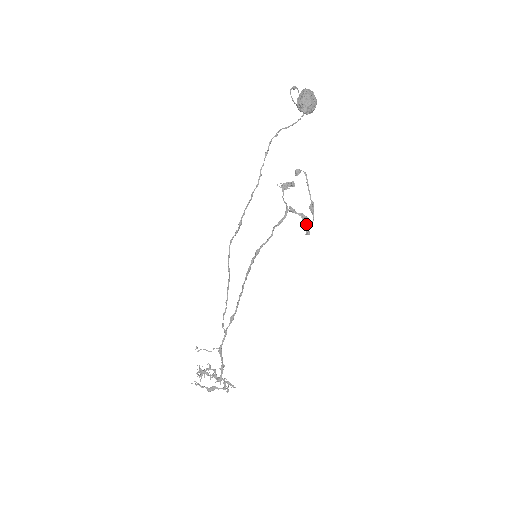
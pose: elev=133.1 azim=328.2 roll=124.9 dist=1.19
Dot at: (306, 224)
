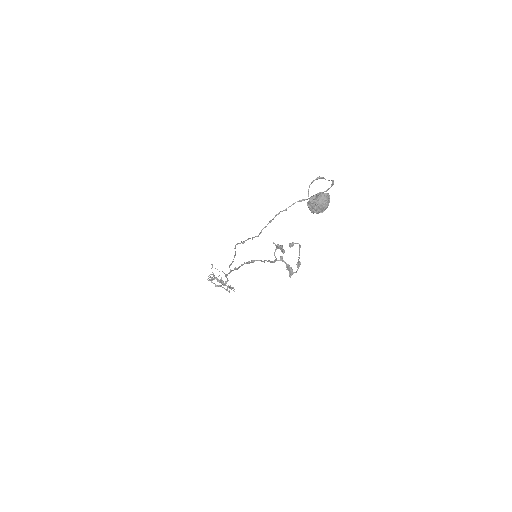
Dot at: (289, 272)
